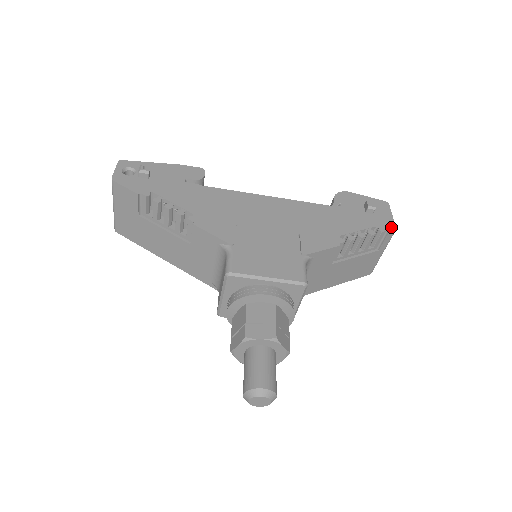
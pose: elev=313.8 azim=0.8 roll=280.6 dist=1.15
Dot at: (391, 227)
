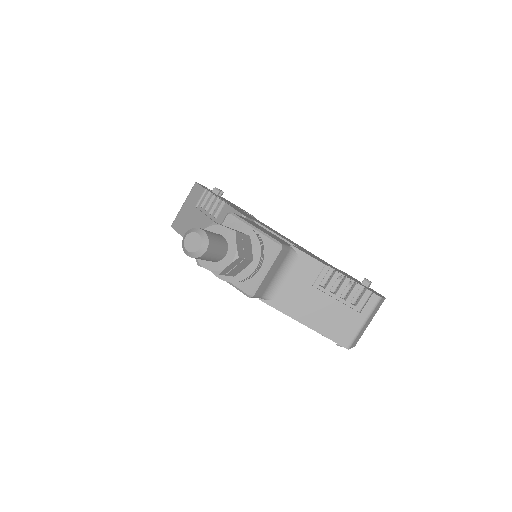
Dot at: (378, 295)
